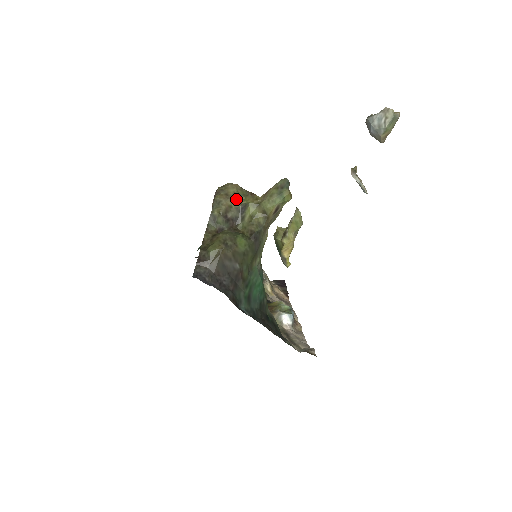
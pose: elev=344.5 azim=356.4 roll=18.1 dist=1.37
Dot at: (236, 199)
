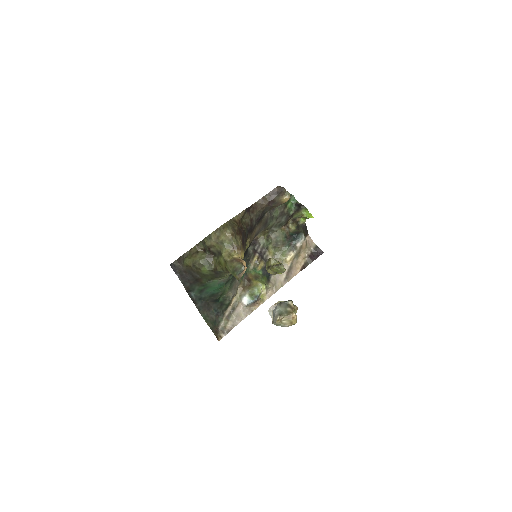
Dot at: (220, 245)
